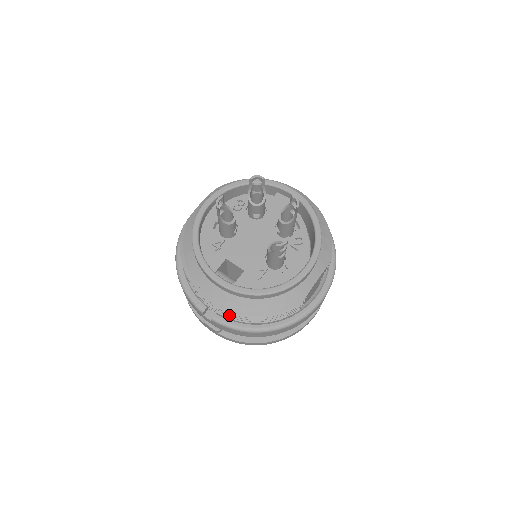
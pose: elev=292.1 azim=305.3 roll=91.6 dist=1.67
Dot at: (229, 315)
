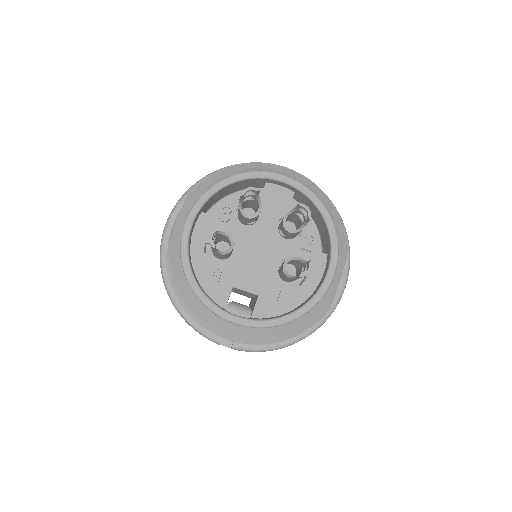
Dot at: occluded
